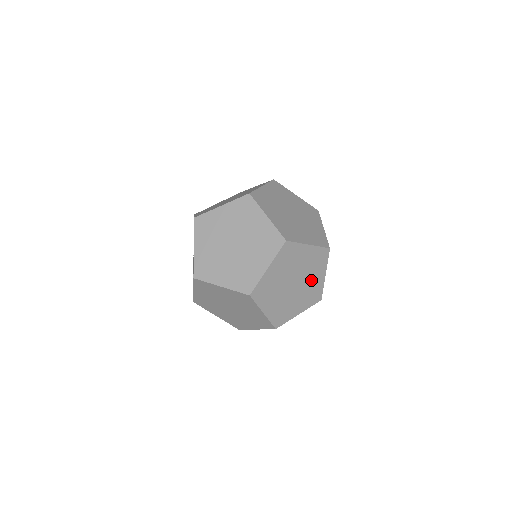
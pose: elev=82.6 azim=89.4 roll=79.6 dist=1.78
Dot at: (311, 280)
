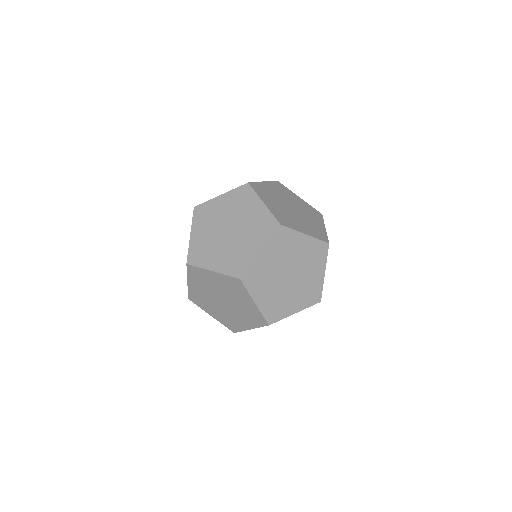
Dot at: (310, 220)
